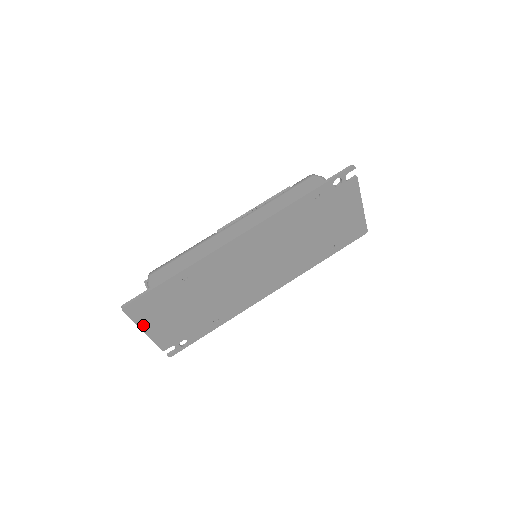
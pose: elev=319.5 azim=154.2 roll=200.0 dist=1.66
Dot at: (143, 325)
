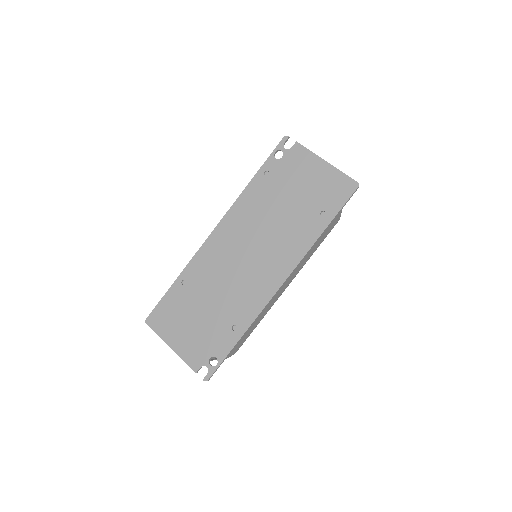
Dot at: (167, 339)
